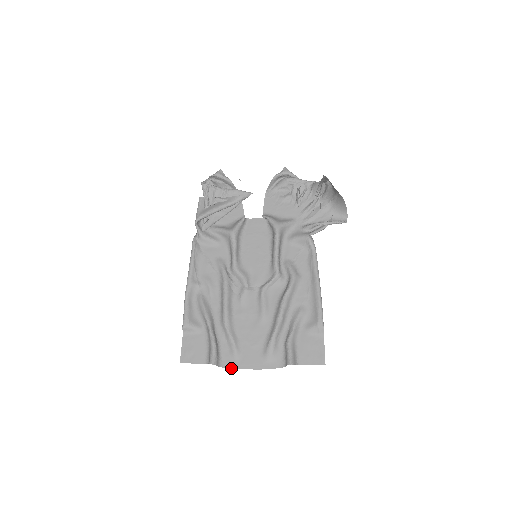
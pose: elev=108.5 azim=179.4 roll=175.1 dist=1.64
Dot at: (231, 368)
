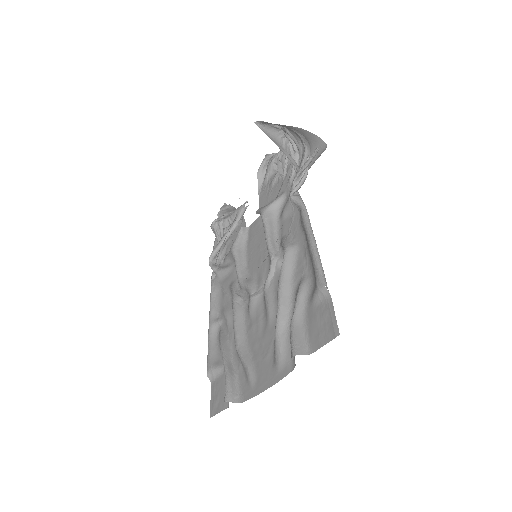
Dot at: occluded
